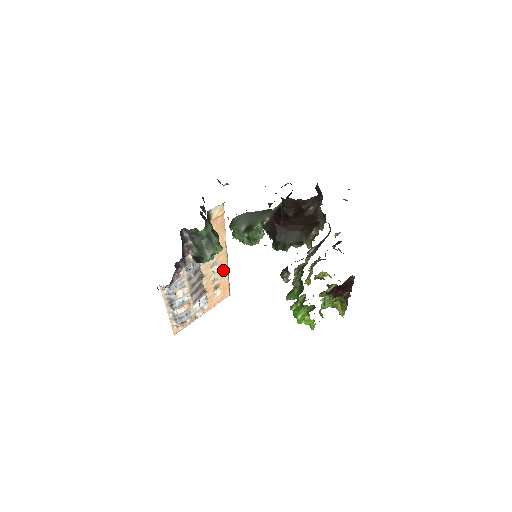
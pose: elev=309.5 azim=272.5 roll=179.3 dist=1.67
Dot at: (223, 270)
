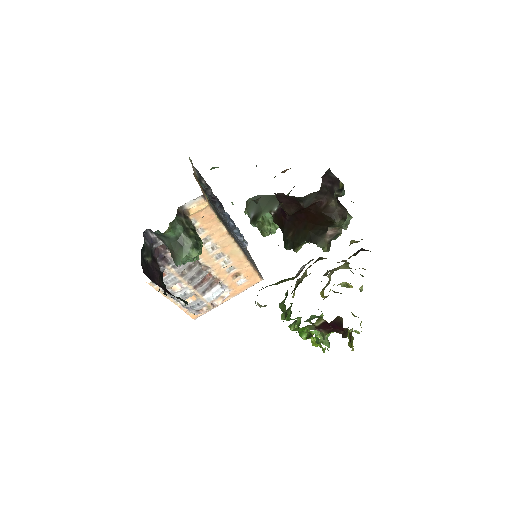
Dot at: (238, 259)
